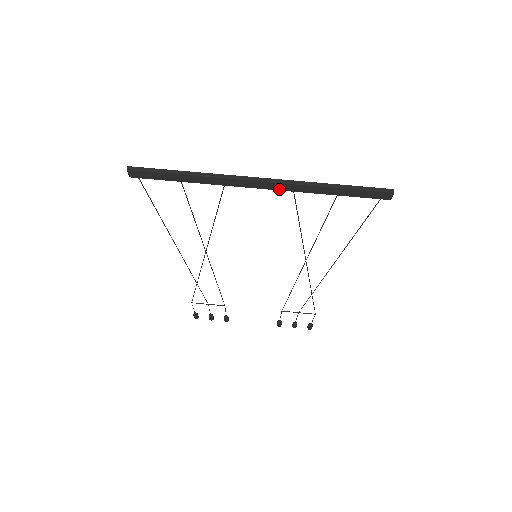
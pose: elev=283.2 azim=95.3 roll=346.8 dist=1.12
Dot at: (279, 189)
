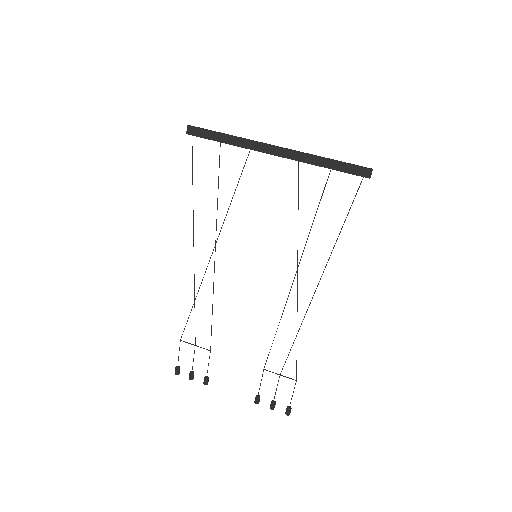
Dot at: (288, 157)
